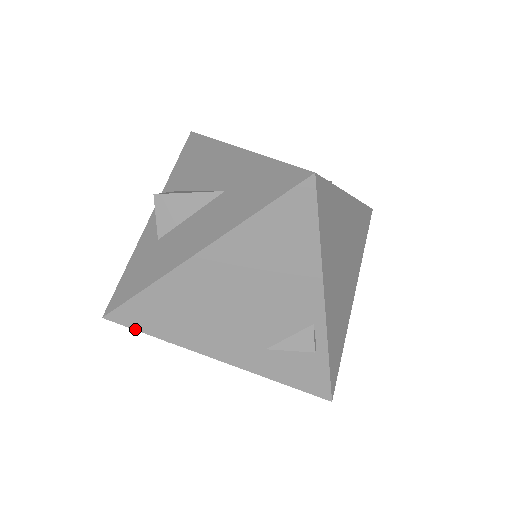
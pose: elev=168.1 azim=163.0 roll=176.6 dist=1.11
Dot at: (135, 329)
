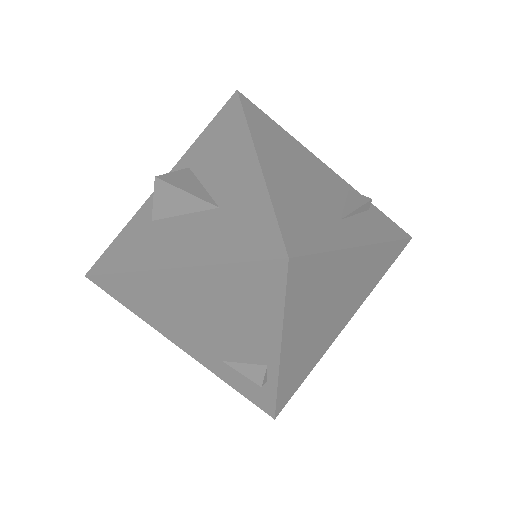
Dot at: (112, 296)
